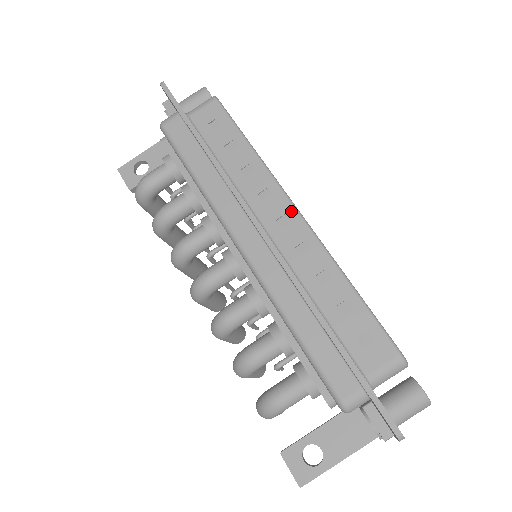
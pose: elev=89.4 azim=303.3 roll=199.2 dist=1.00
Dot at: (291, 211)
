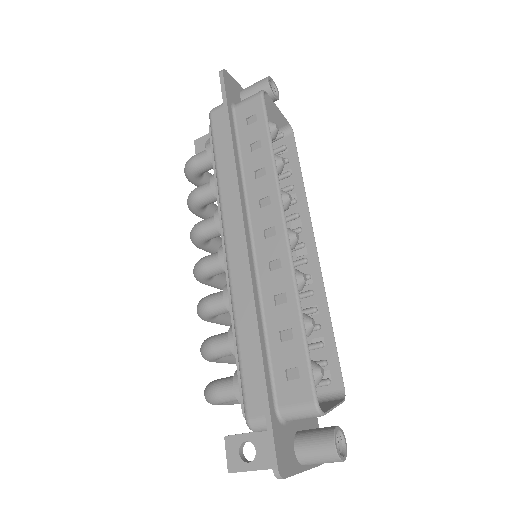
Dot at: (279, 225)
